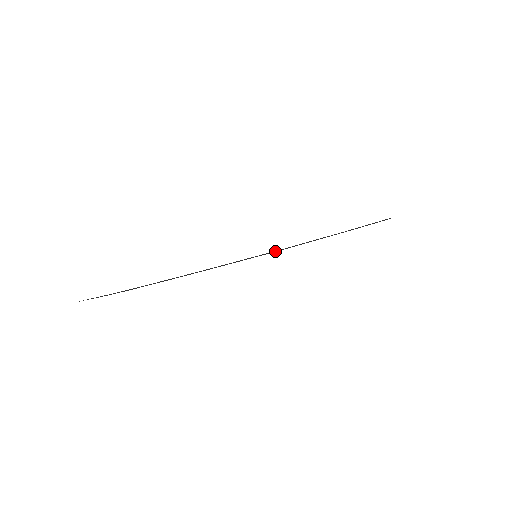
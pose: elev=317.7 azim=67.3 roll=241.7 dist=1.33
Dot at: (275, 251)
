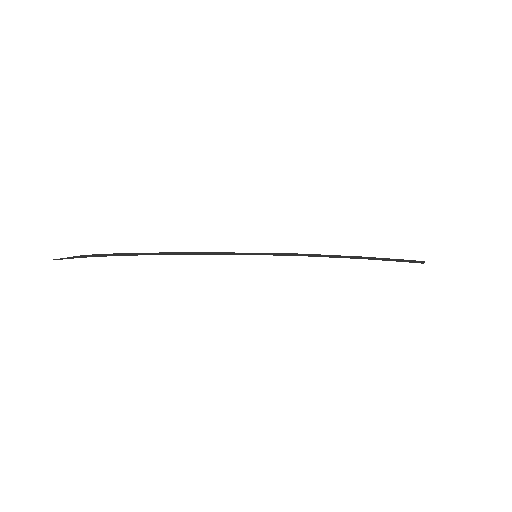
Dot at: (278, 254)
